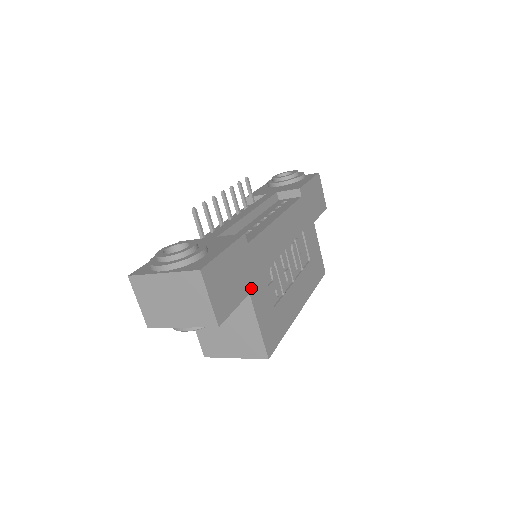
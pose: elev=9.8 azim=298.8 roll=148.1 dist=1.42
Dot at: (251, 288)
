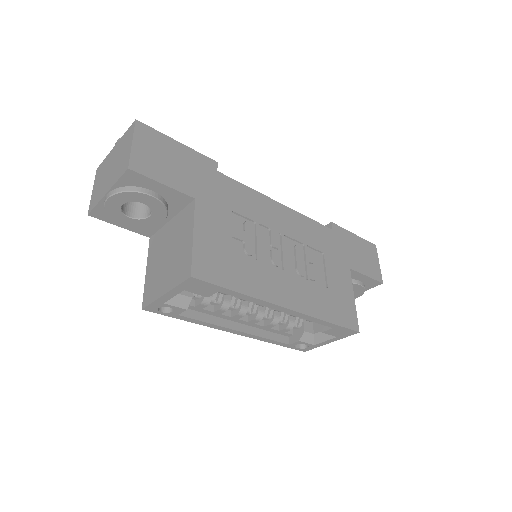
Dot at: (201, 199)
